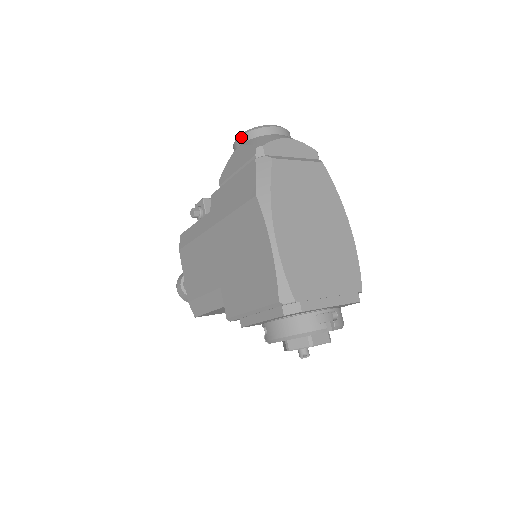
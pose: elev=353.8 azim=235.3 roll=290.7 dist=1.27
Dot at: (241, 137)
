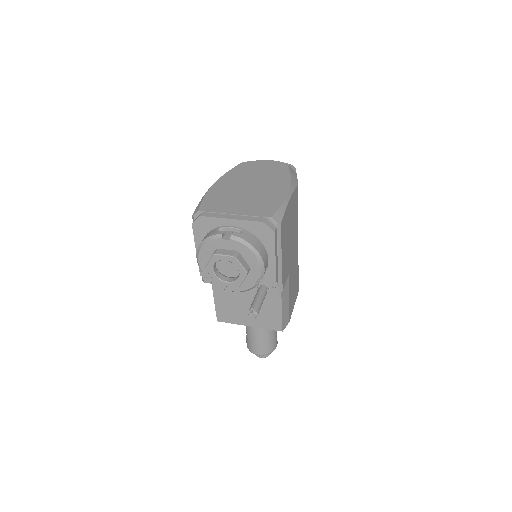
Dot at: occluded
